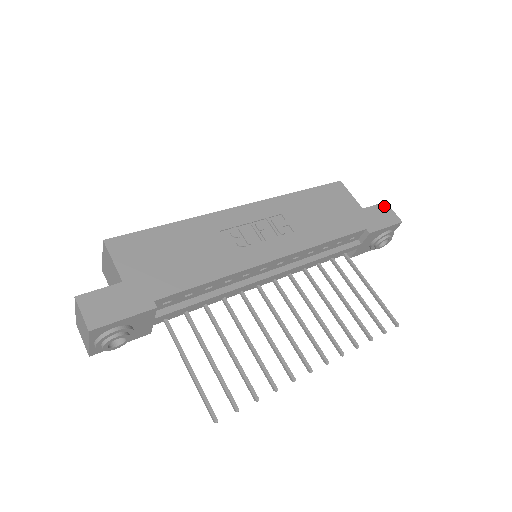
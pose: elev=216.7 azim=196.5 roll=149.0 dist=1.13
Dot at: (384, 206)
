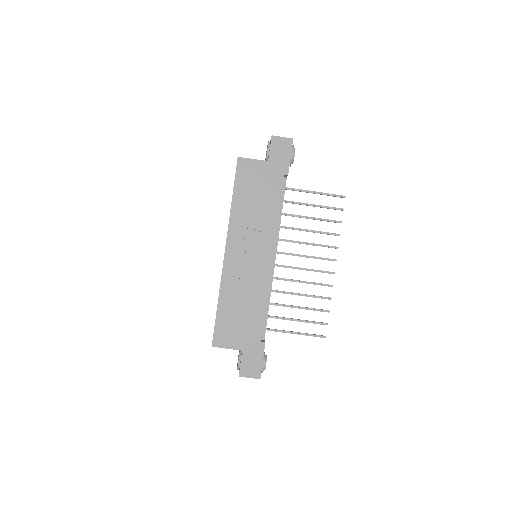
Dot at: (274, 141)
